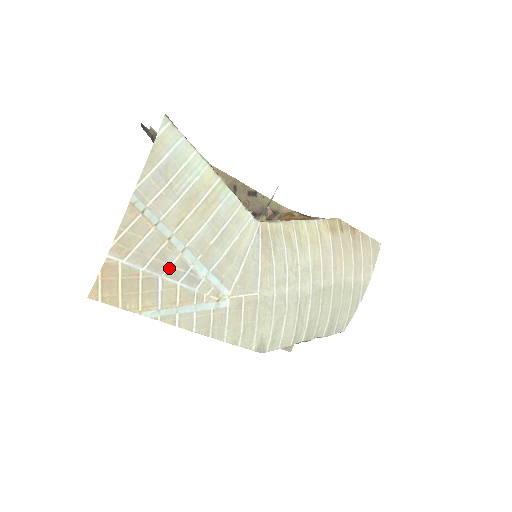
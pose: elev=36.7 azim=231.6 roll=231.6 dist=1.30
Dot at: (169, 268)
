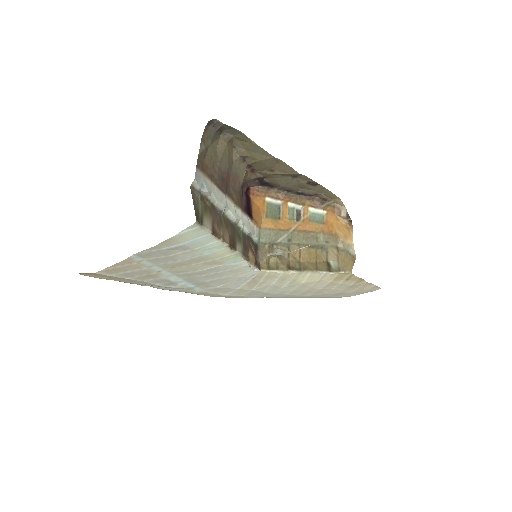
Dot at: (151, 280)
